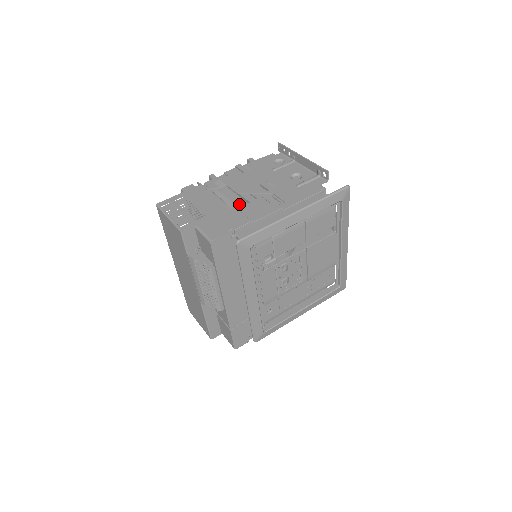
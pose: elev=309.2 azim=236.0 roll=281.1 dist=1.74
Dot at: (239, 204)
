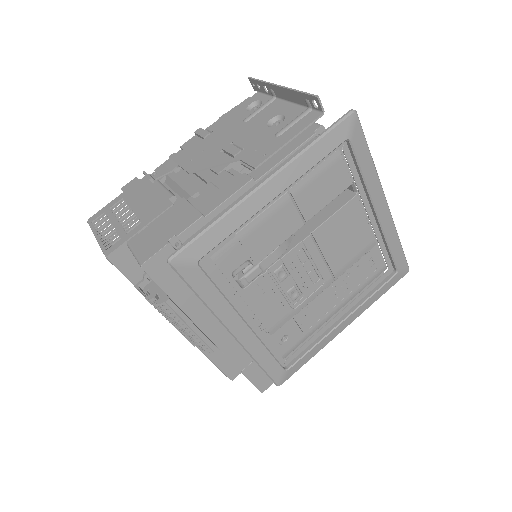
Dot at: (192, 190)
